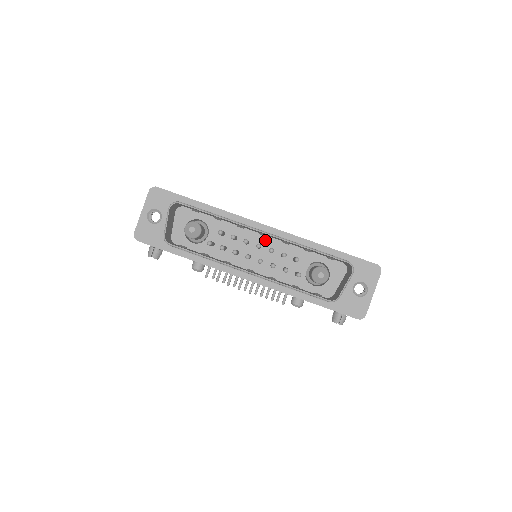
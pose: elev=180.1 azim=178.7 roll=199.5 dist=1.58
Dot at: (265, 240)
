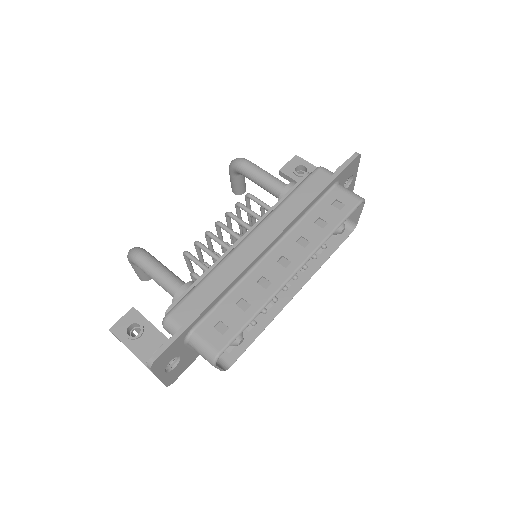
Dot at: occluded
